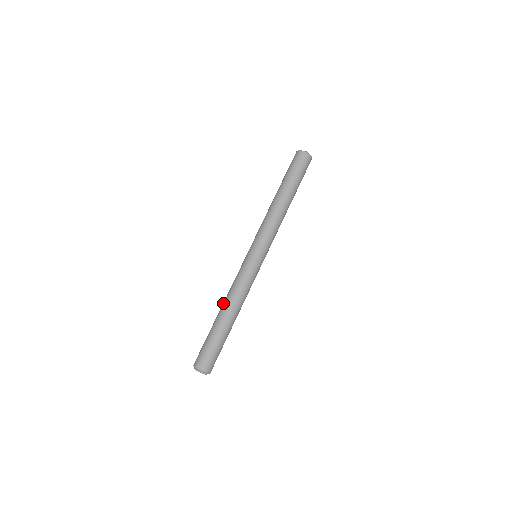
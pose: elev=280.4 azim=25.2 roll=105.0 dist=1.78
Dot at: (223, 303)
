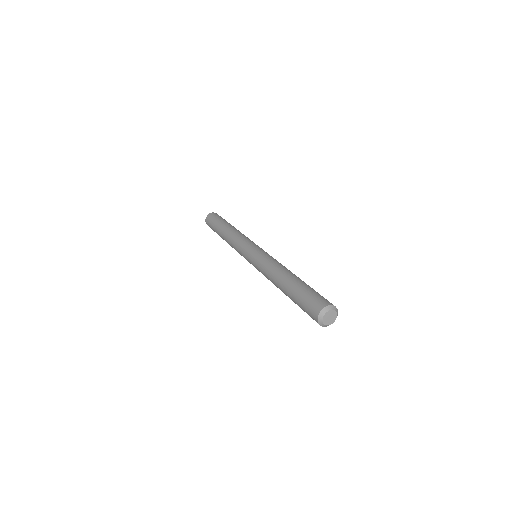
Dot at: (275, 281)
